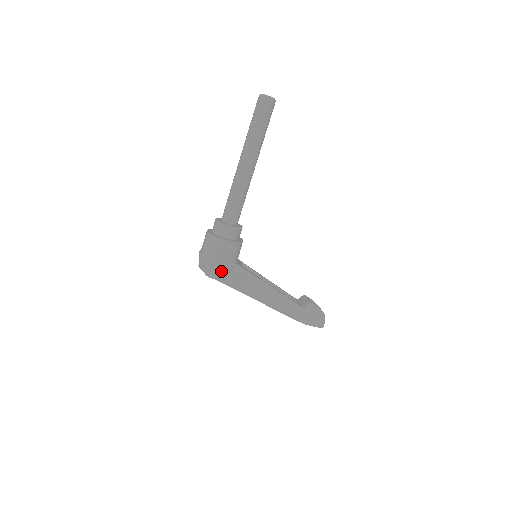
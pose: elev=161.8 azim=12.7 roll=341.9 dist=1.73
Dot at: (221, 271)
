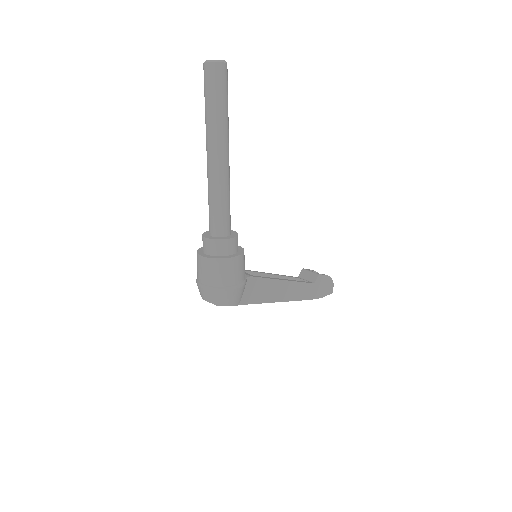
Dot at: (238, 294)
